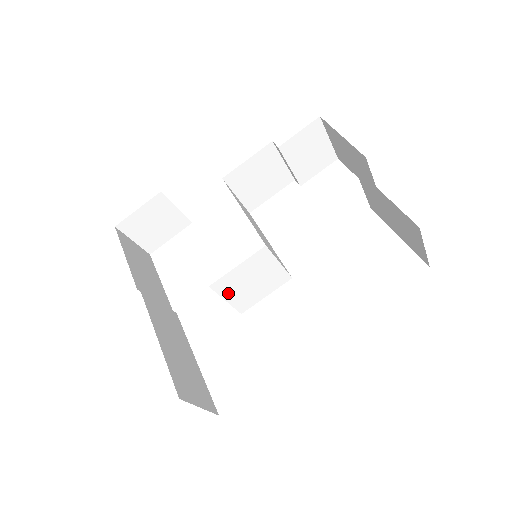
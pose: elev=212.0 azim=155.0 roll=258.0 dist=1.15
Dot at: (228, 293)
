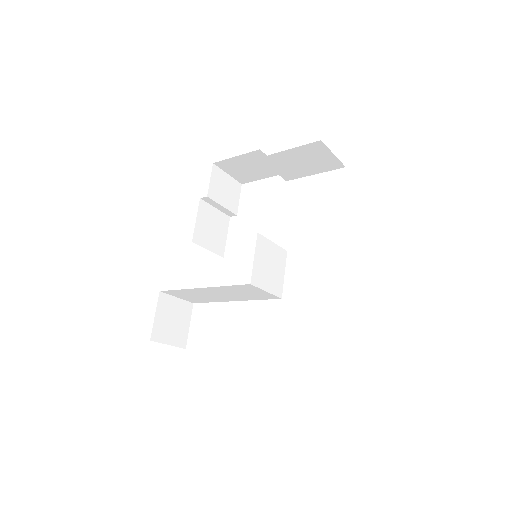
Dot at: (263, 284)
